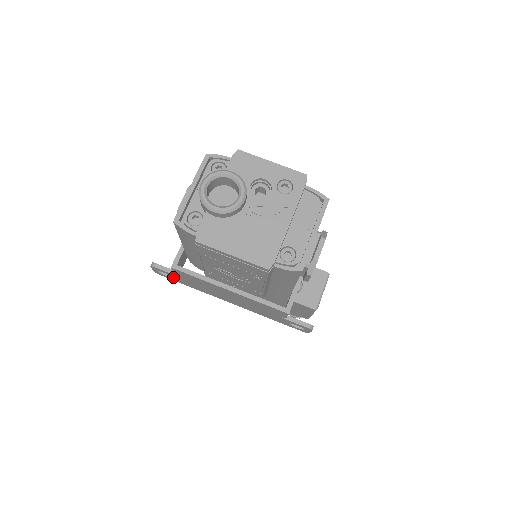
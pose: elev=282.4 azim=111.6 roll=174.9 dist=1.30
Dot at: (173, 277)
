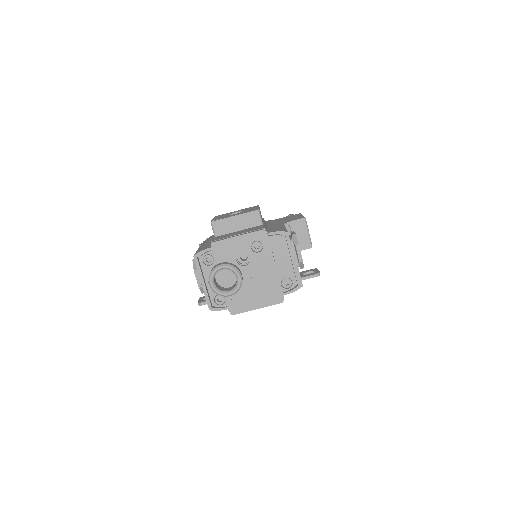
Dot at: occluded
